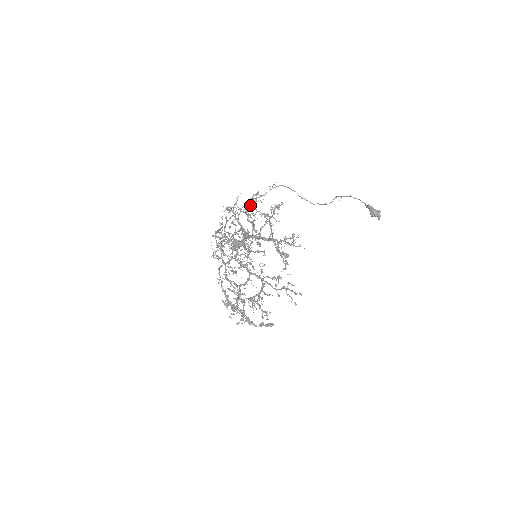
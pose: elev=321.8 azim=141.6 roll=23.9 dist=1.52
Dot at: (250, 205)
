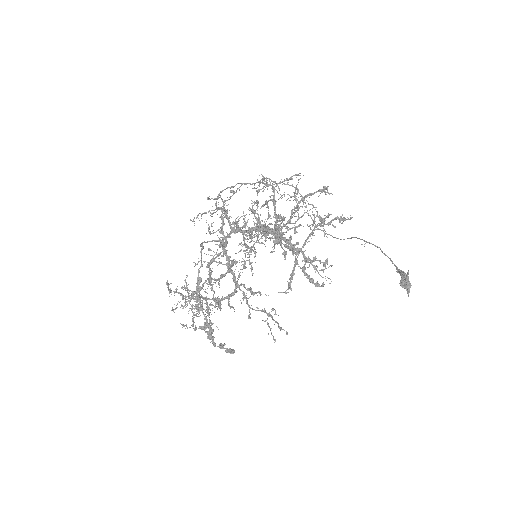
Dot at: occluded
